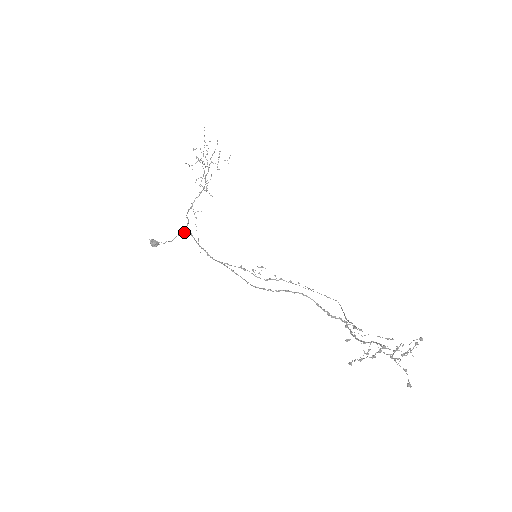
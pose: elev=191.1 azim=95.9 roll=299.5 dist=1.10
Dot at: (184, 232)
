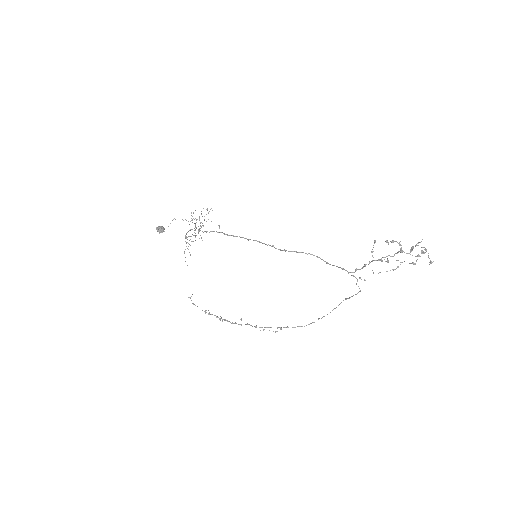
Dot at: occluded
